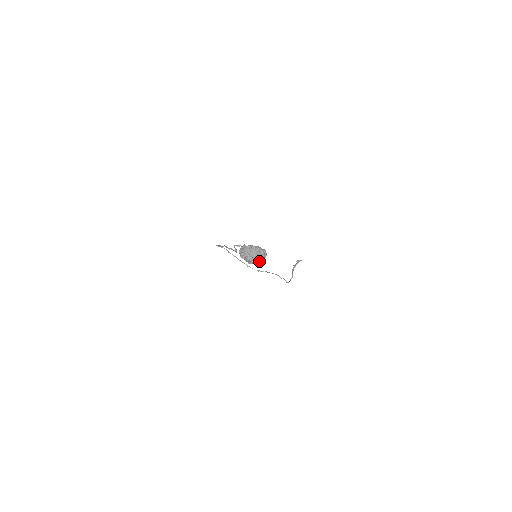
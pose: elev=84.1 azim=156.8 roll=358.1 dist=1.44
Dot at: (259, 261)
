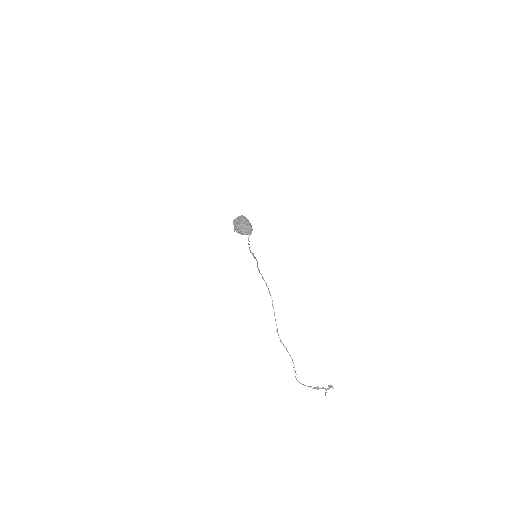
Dot at: (239, 229)
